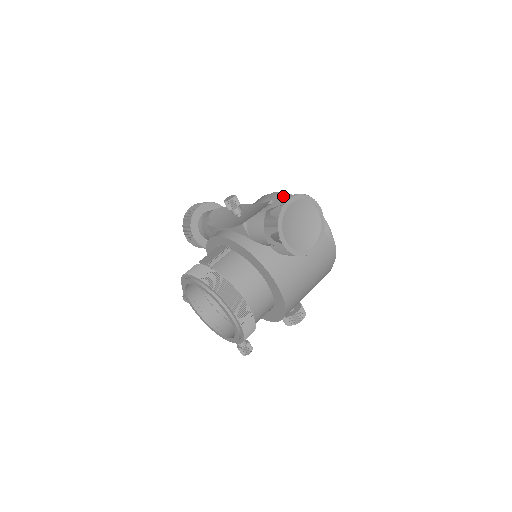
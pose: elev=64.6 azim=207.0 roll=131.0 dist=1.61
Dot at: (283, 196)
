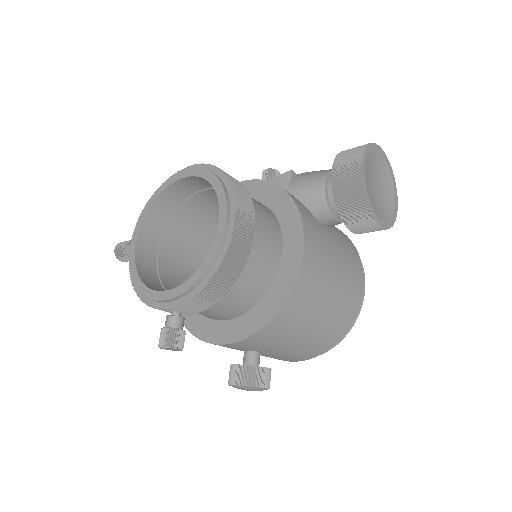
Dot at: occluded
